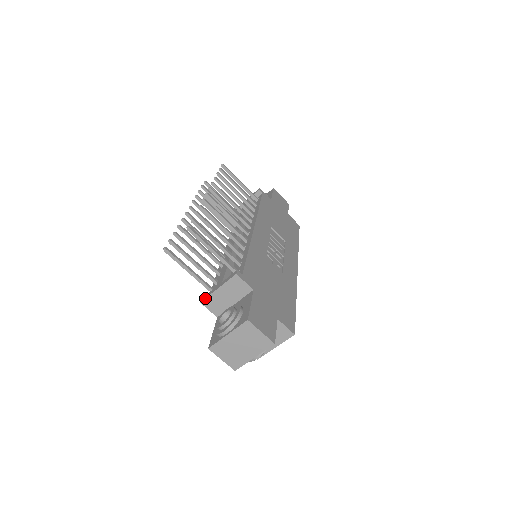
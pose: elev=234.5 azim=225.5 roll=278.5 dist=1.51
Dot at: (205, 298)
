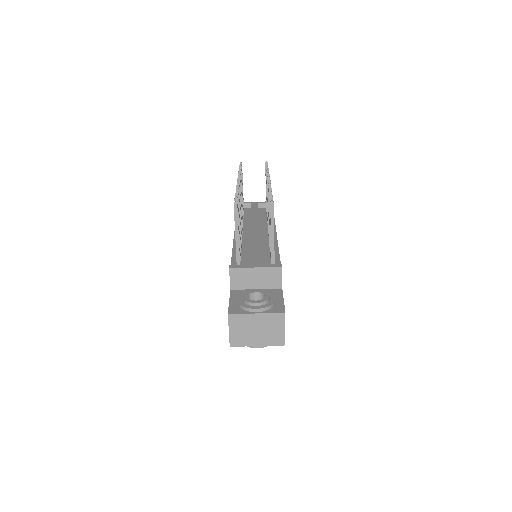
Dot at: (237, 267)
